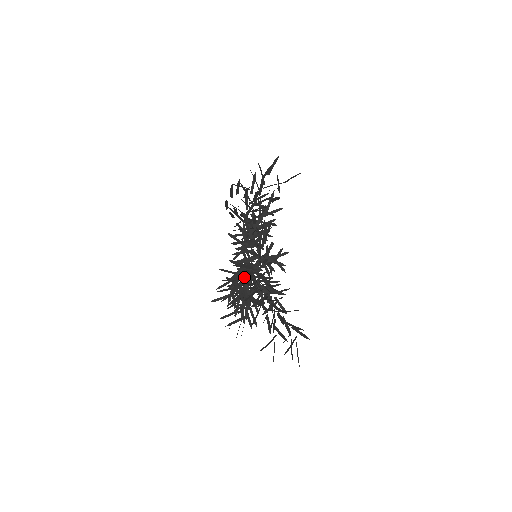
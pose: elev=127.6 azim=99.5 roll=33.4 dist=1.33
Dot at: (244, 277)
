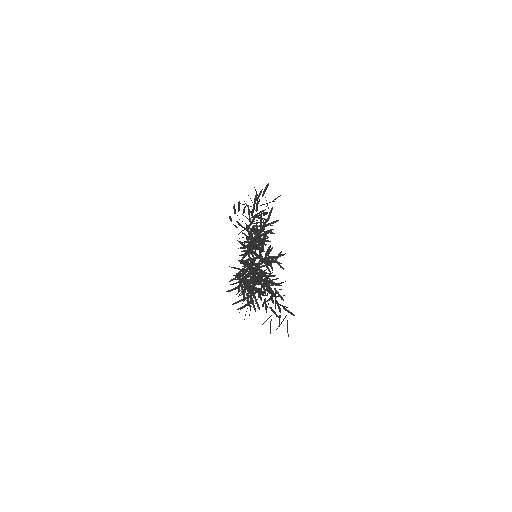
Dot at: (249, 272)
